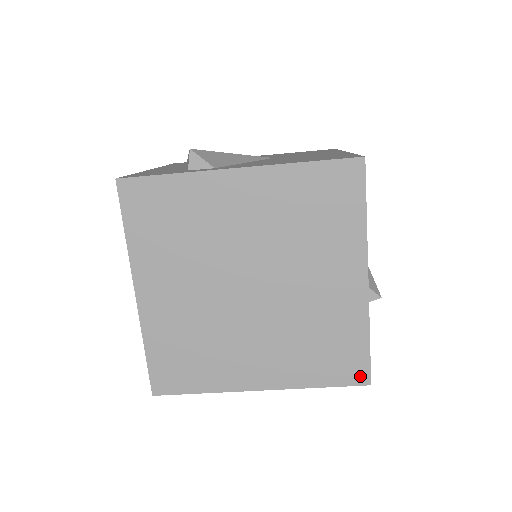
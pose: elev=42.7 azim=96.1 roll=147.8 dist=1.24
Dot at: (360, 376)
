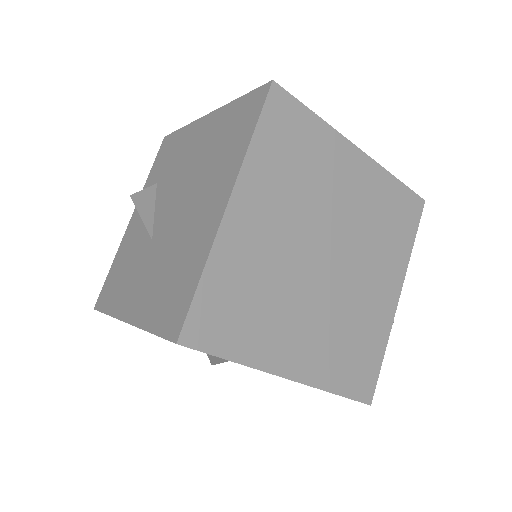
Dot at: (367, 392)
